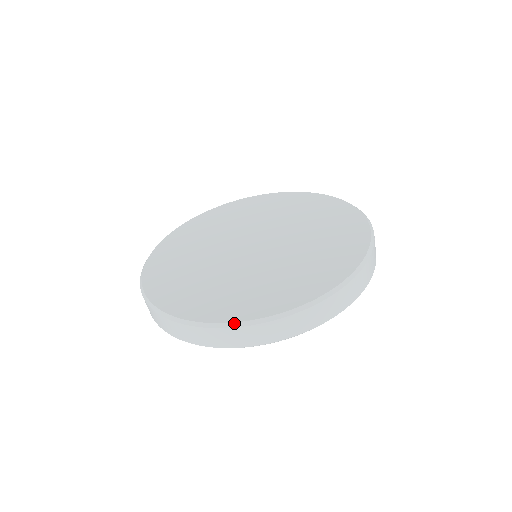
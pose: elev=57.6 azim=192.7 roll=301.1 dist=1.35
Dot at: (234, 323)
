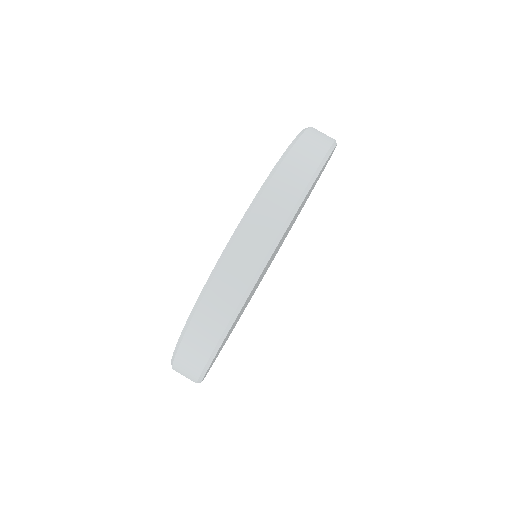
Dot at: (290, 145)
